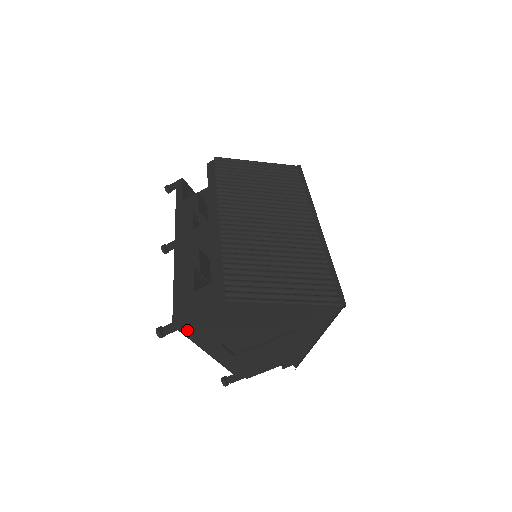
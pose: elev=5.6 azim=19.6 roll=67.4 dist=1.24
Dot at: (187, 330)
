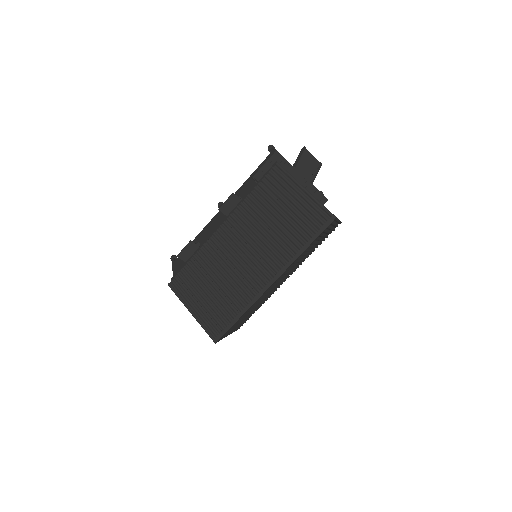
Dot at: occluded
